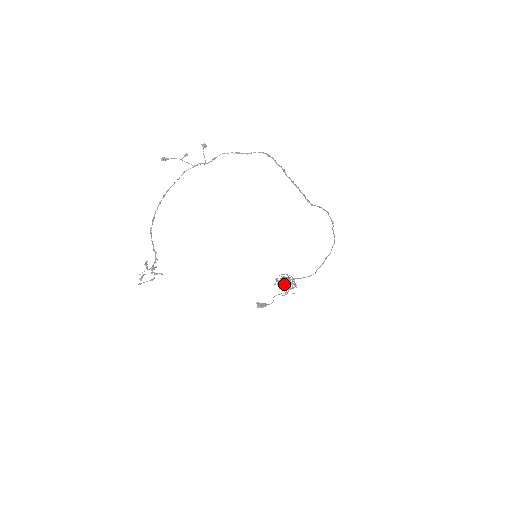
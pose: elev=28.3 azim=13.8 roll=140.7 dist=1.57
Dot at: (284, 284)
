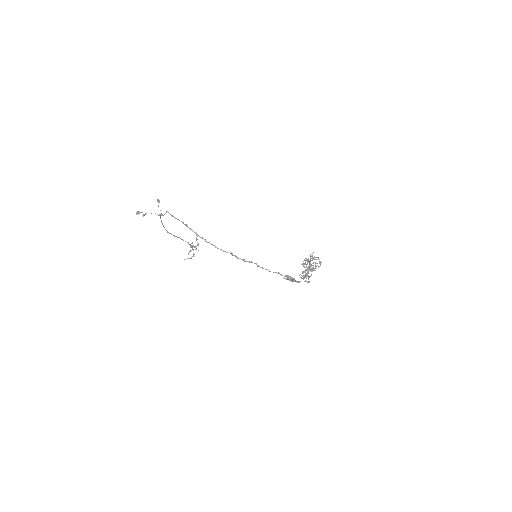
Dot at: (316, 263)
